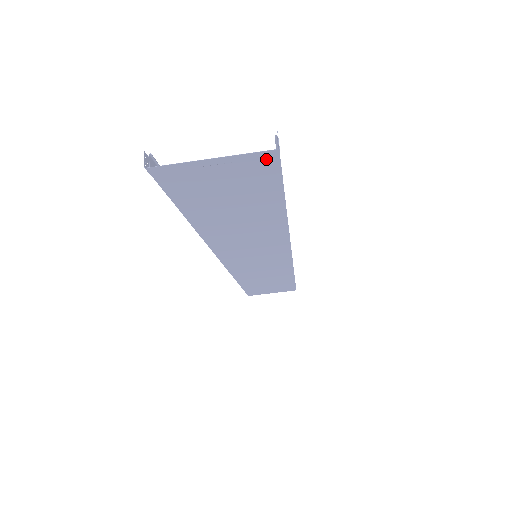
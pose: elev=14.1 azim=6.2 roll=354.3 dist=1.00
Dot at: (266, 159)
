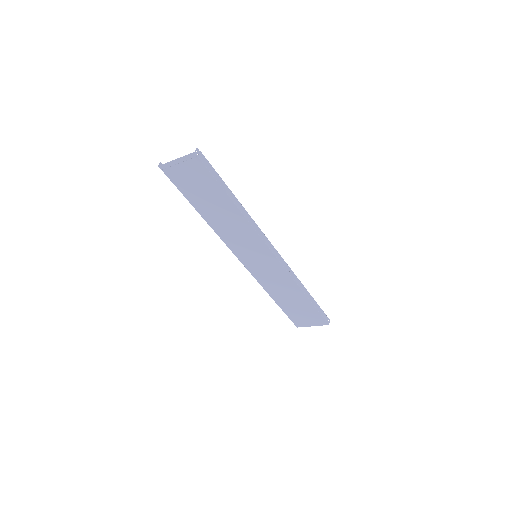
Dot at: (195, 159)
